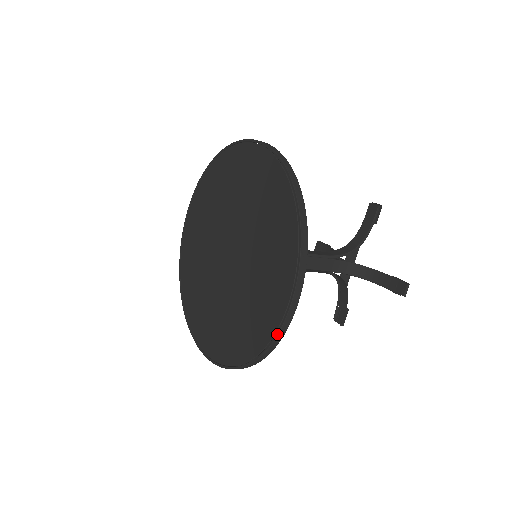
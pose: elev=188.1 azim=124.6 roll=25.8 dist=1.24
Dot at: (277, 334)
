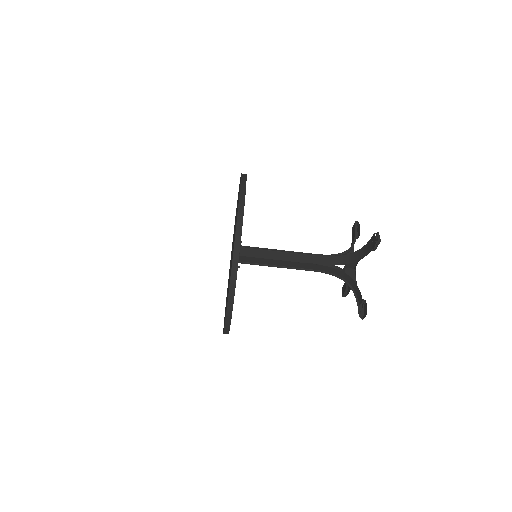
Dot at: occluded
